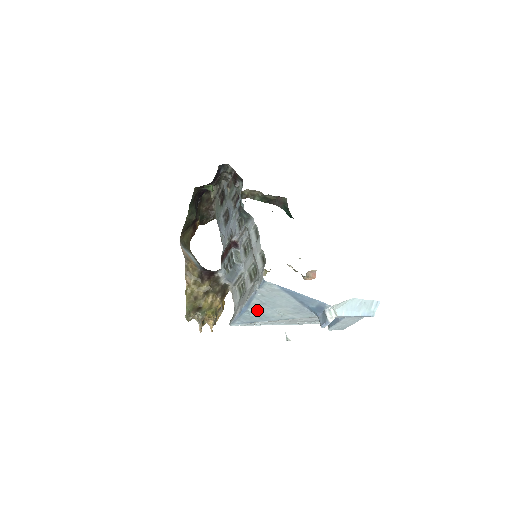
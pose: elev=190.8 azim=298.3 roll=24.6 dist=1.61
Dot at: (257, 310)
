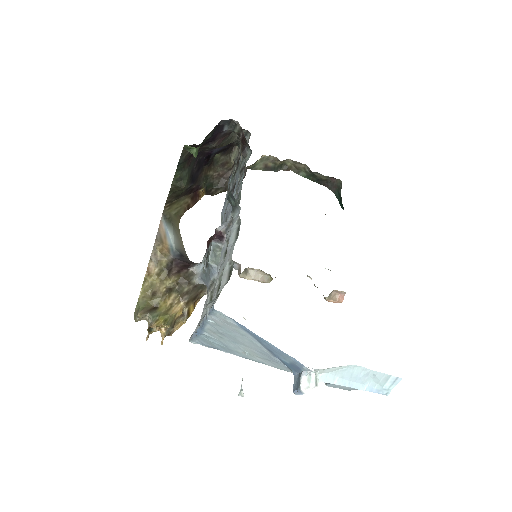
Dot at: (216, 337)
